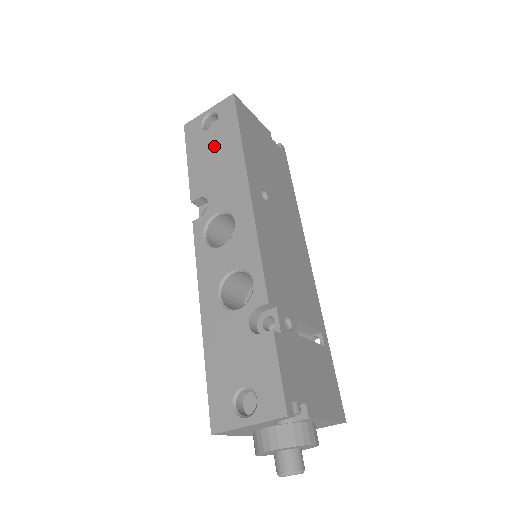
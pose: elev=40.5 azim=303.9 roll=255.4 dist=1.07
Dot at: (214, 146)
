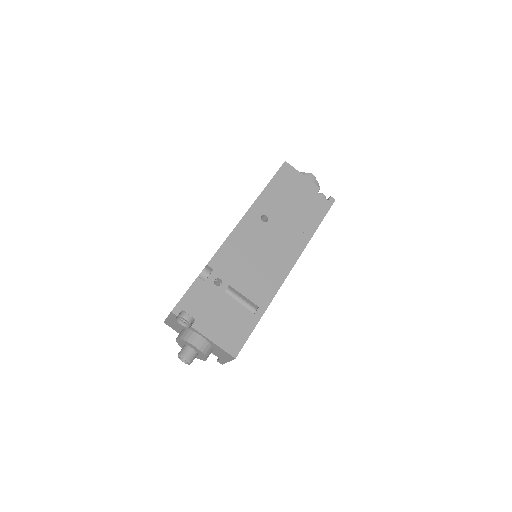
Dot at: occluded
